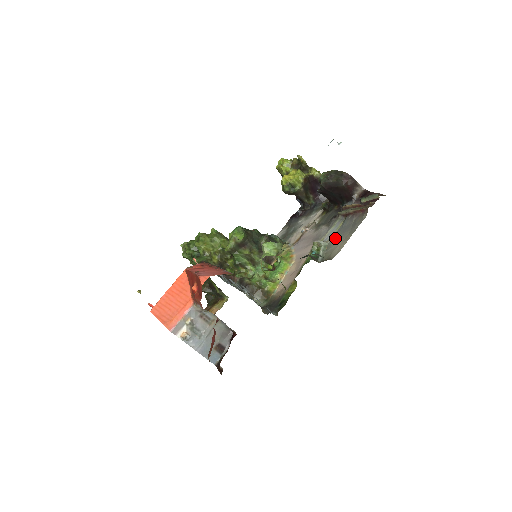
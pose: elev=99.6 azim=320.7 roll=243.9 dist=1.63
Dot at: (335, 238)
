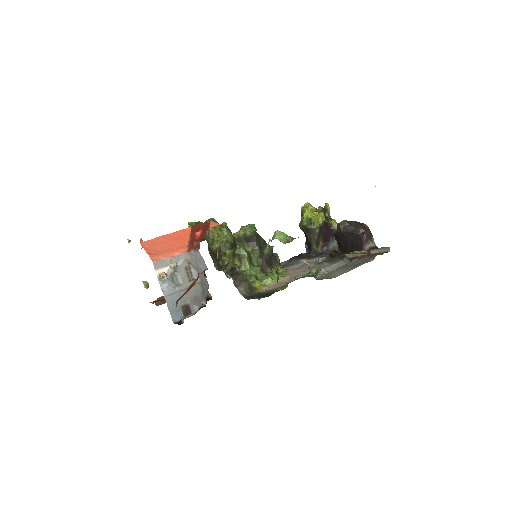
Dot at: (336, 270)
